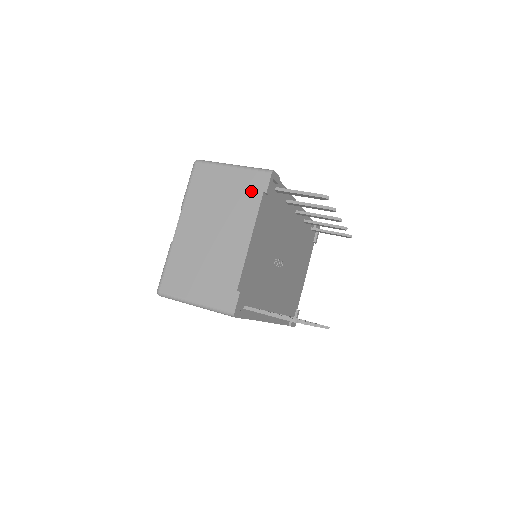
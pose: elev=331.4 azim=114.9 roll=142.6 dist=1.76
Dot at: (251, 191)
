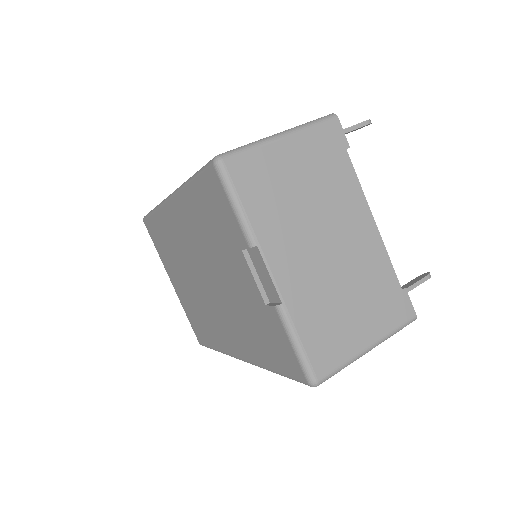
Dot at: (332, 157)
